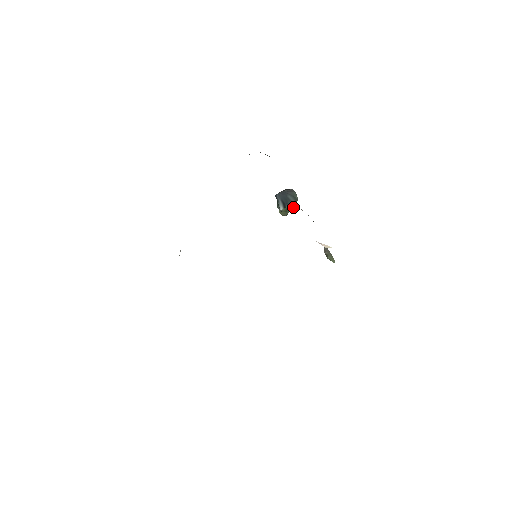
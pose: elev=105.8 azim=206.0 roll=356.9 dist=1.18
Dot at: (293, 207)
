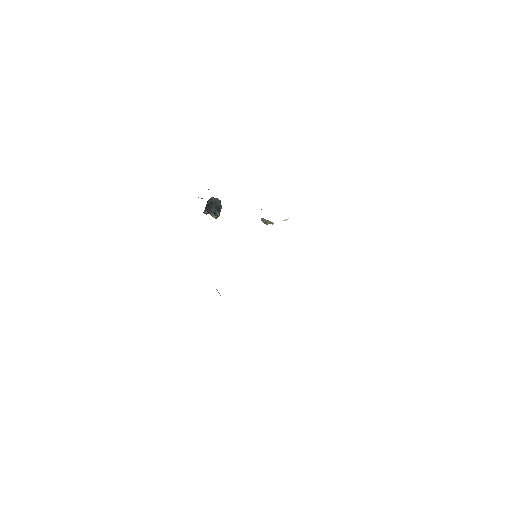
Dot at: occluded
